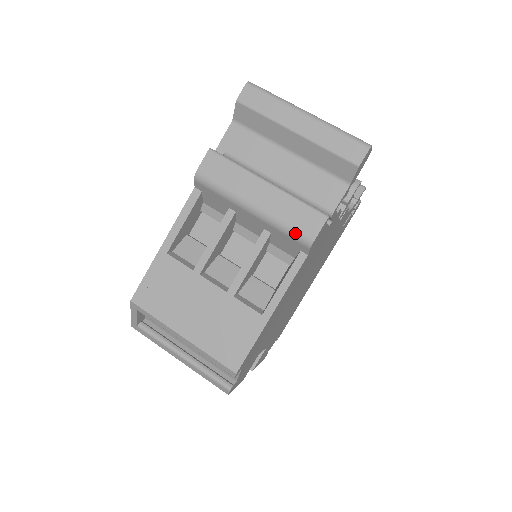
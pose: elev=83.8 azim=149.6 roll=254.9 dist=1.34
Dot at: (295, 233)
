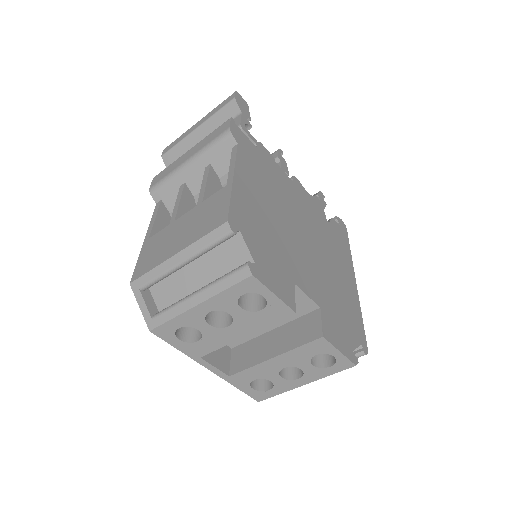
Dot at: (217, 139)
